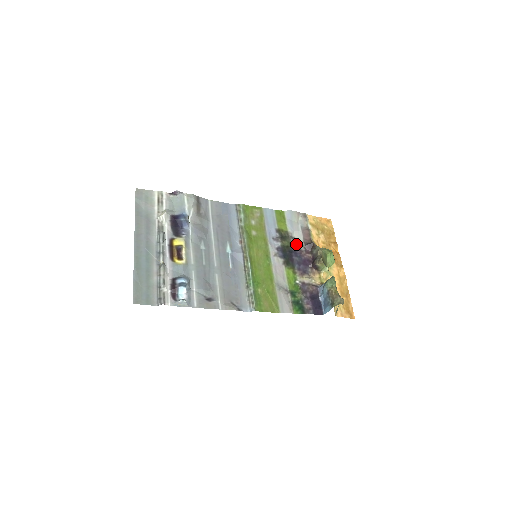
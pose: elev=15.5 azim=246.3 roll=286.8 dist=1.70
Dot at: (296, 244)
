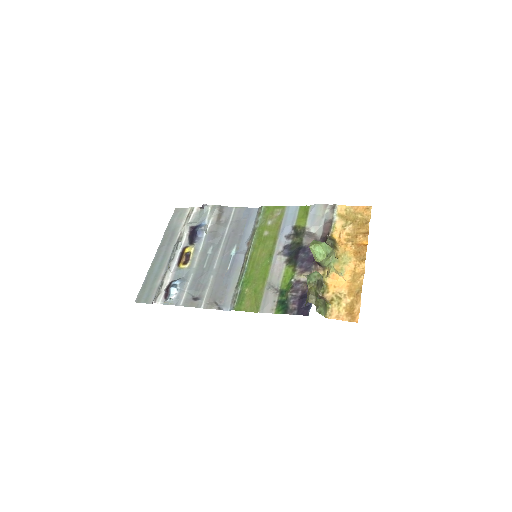
Dot at: (309, 240)
